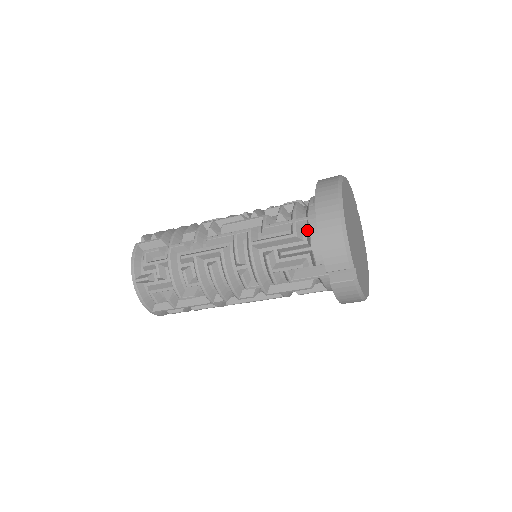
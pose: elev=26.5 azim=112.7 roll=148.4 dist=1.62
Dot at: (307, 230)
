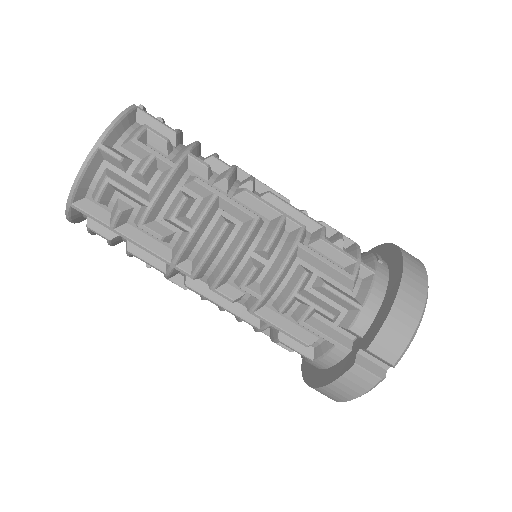
Dot at: (366, 284)
